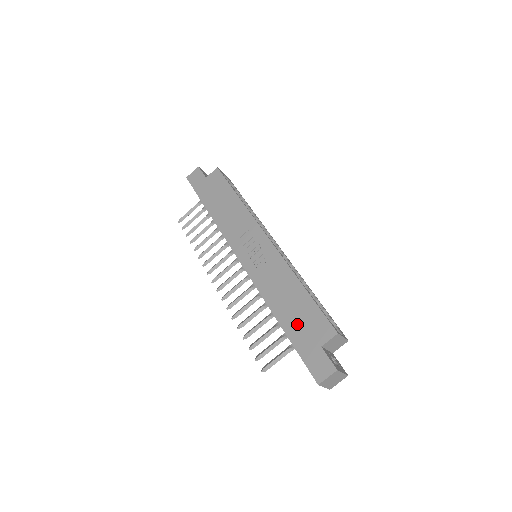
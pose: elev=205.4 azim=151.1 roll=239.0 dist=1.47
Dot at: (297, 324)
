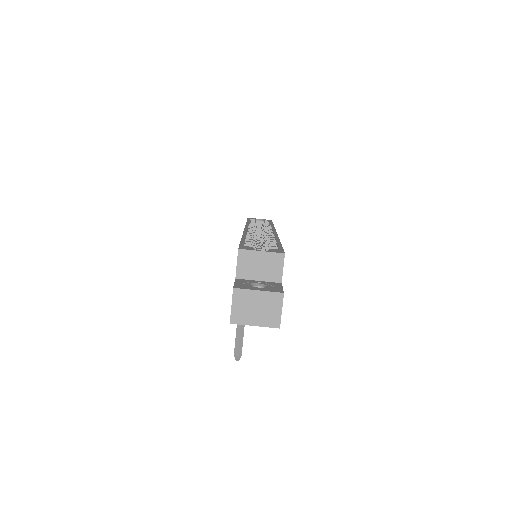
Dot at: occluded
